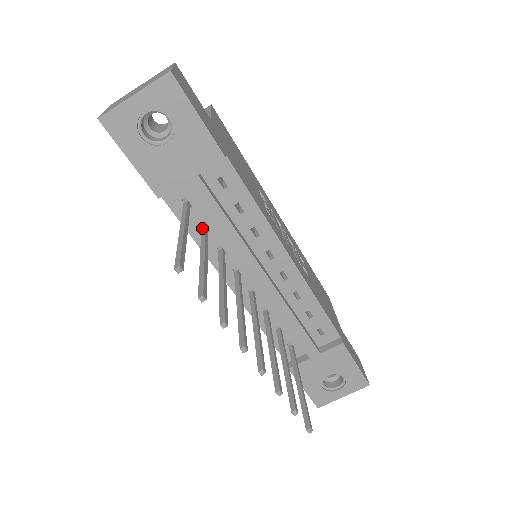
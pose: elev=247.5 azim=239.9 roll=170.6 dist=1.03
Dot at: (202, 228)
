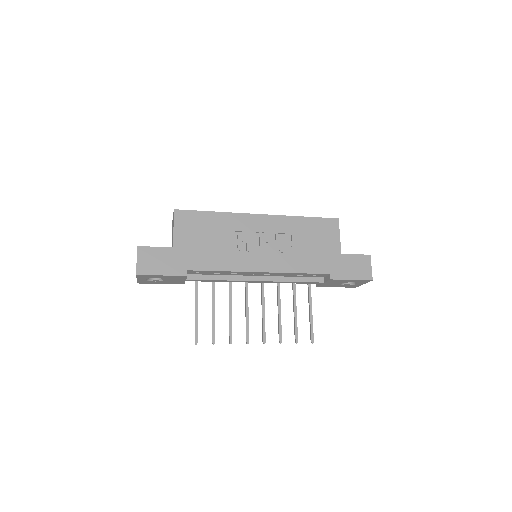
Dot at: occluded
